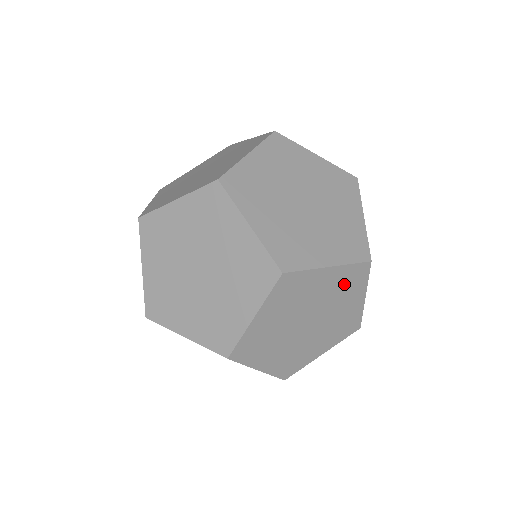
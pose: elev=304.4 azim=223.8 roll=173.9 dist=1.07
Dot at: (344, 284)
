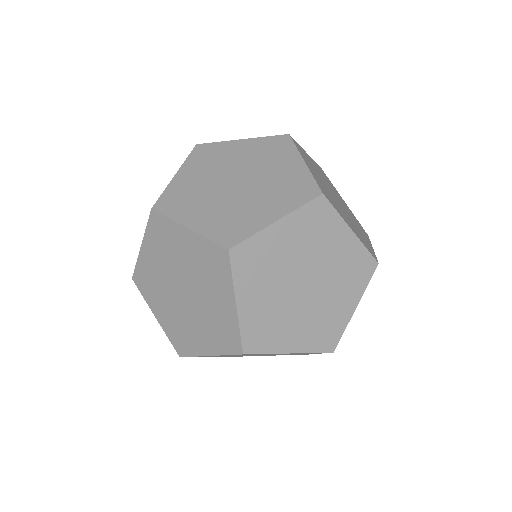
Dot at: (266, 151)
